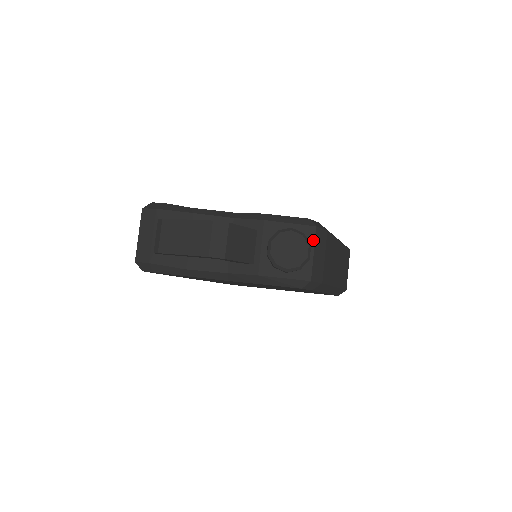
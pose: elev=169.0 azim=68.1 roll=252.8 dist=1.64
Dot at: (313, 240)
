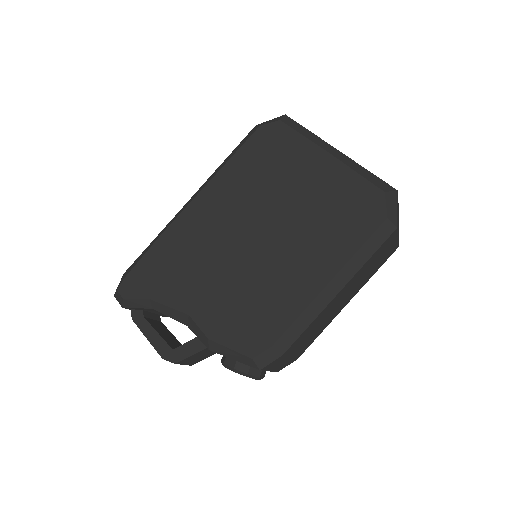
Dot at: (263, 370)
